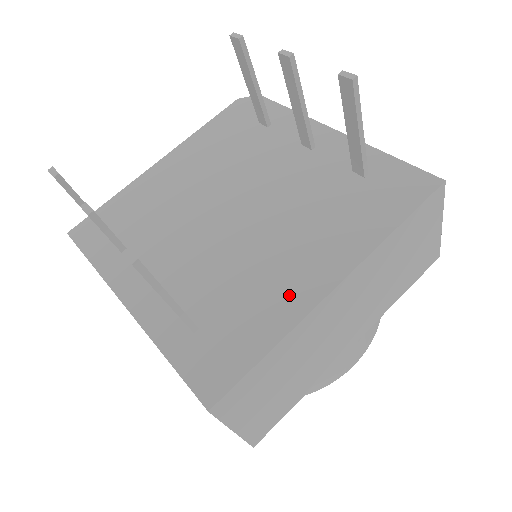
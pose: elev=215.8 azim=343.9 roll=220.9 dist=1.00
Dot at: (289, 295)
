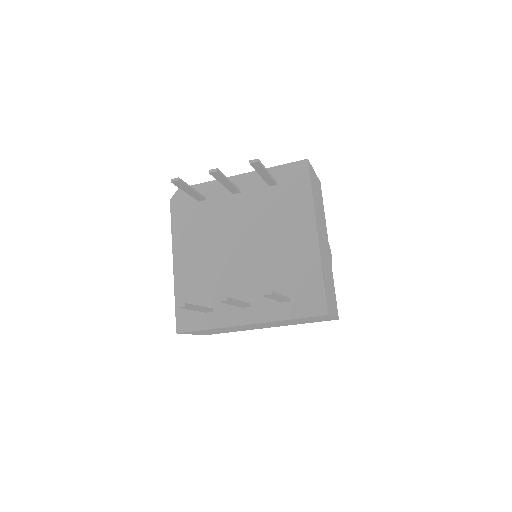
Dot at: (305, 253)
